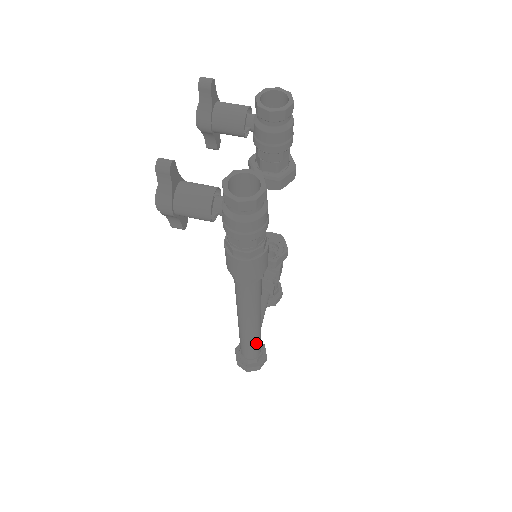
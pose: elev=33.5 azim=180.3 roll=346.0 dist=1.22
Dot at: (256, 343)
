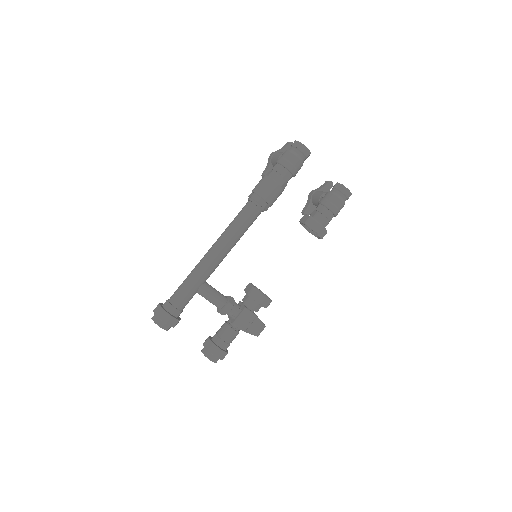
Dot at: (191, 281)
